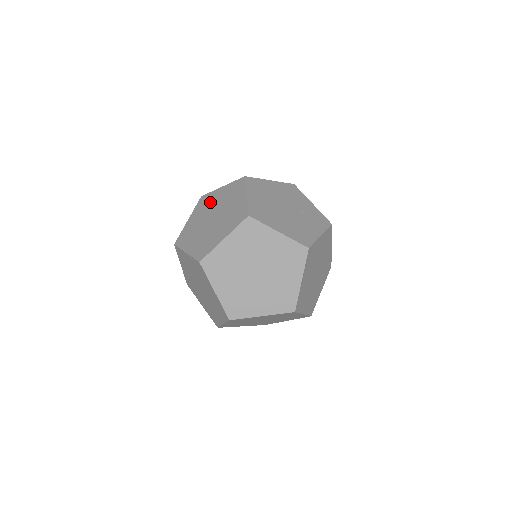
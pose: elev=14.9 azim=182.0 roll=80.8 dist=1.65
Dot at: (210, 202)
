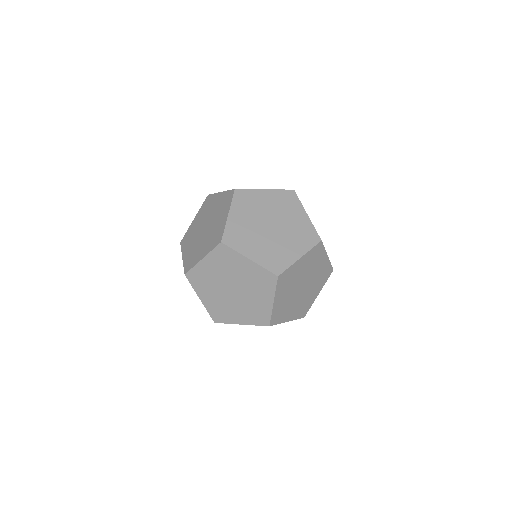
Dot at: (256, 203)
